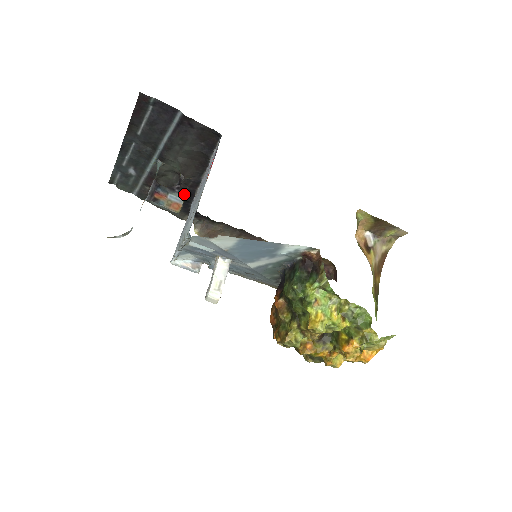
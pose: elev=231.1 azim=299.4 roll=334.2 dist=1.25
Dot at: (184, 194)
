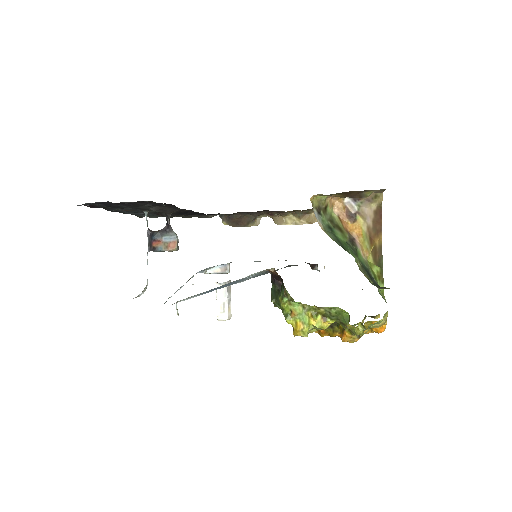
Dot at: (187, 213)
